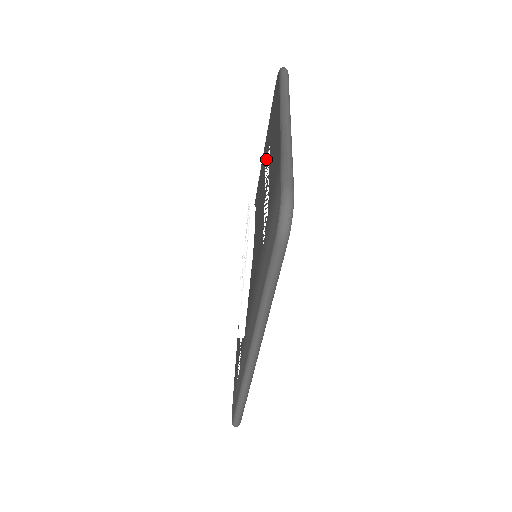
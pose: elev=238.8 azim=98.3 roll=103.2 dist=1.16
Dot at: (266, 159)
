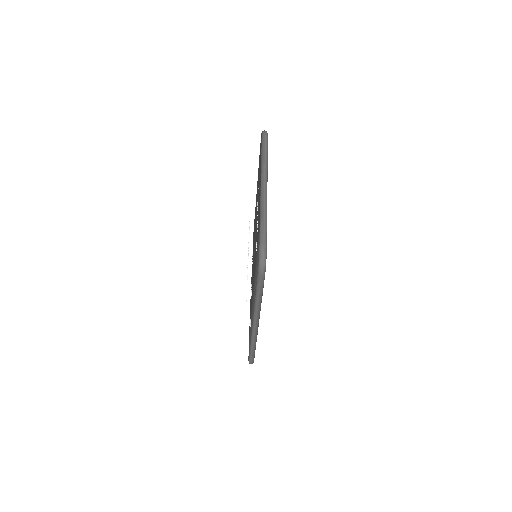
Dot at: occluded
